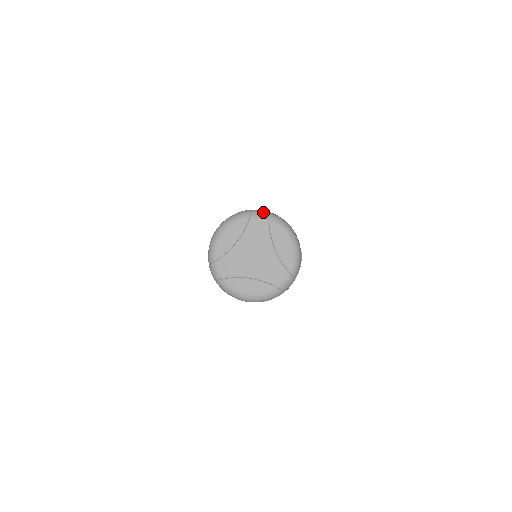
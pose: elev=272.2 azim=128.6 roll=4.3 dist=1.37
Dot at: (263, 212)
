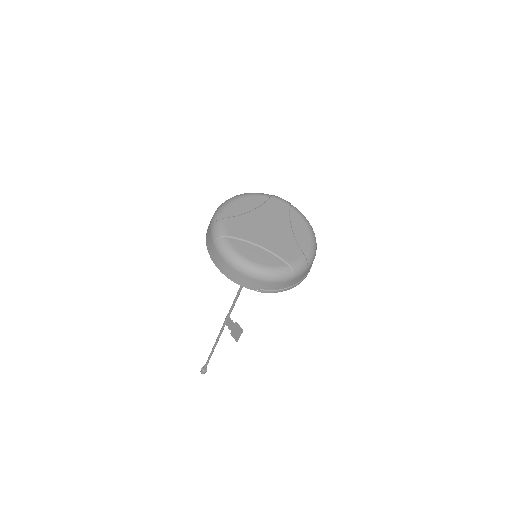
Dot at: occluded
